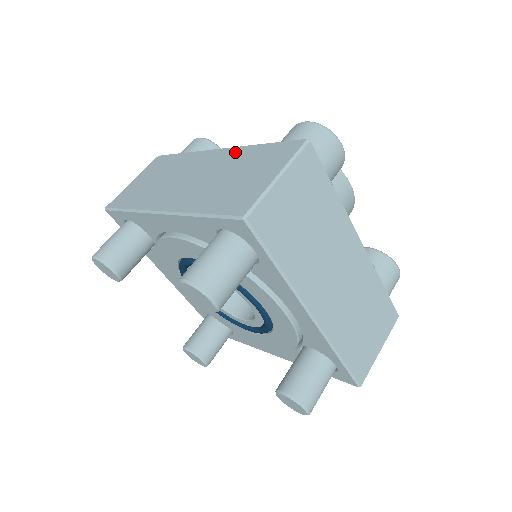
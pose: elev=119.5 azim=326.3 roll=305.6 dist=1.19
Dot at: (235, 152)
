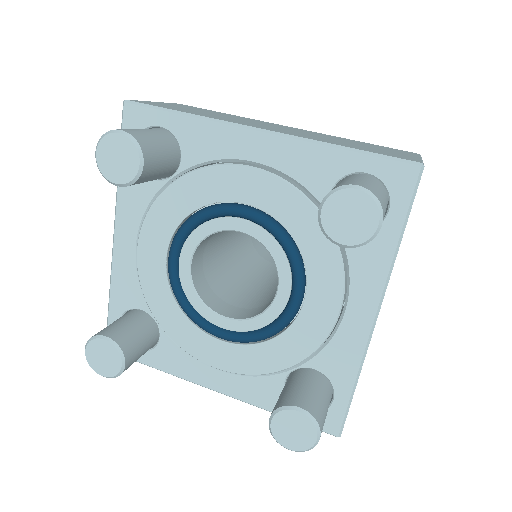
Dot at: occluded
